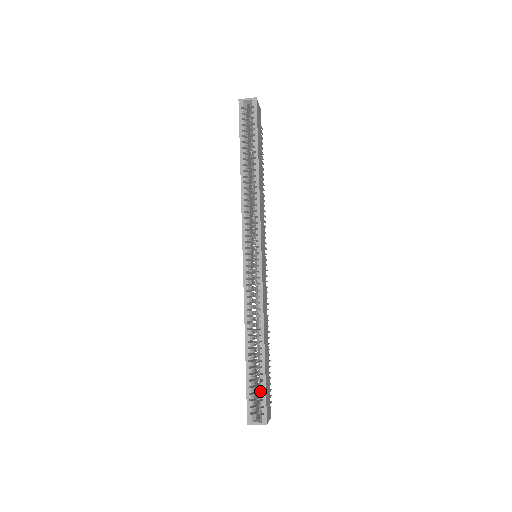
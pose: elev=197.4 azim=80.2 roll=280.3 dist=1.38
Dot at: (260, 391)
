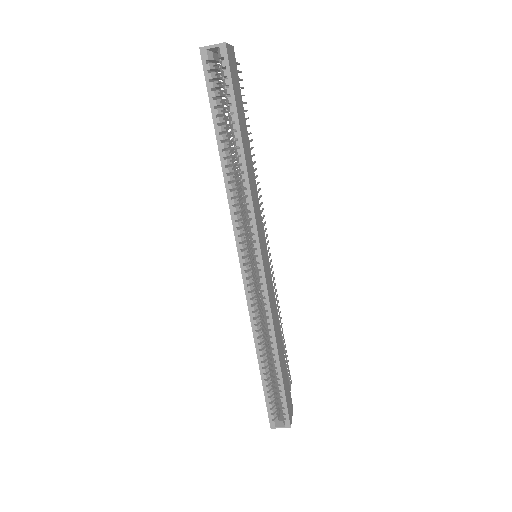
Dot at: (280, 400)
